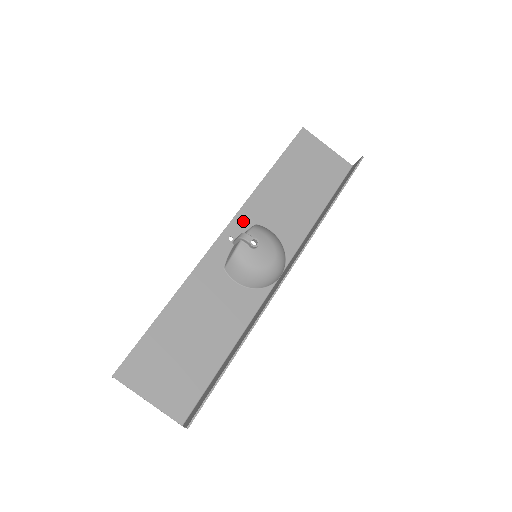
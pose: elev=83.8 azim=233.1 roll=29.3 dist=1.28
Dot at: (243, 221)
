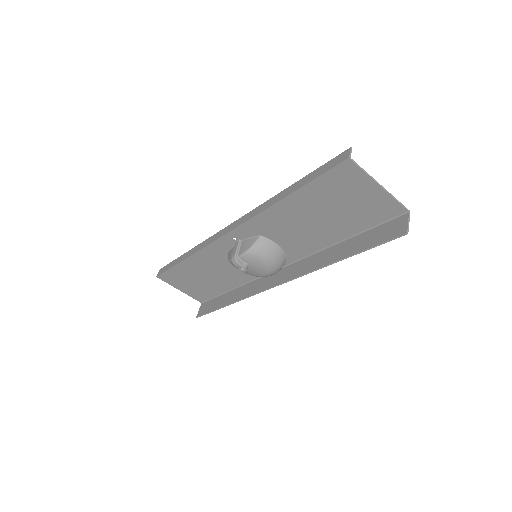
Dot at: (247, 231)
